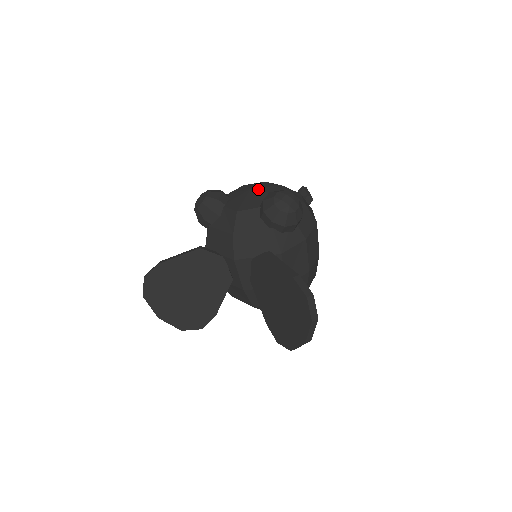
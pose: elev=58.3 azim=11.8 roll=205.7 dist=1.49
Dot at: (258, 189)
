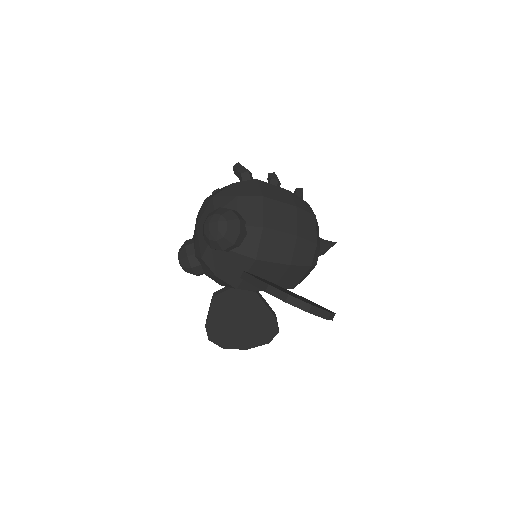
Dot at: (200, 221)
